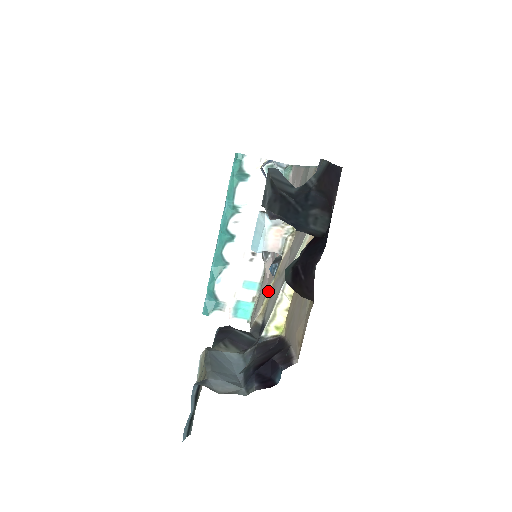
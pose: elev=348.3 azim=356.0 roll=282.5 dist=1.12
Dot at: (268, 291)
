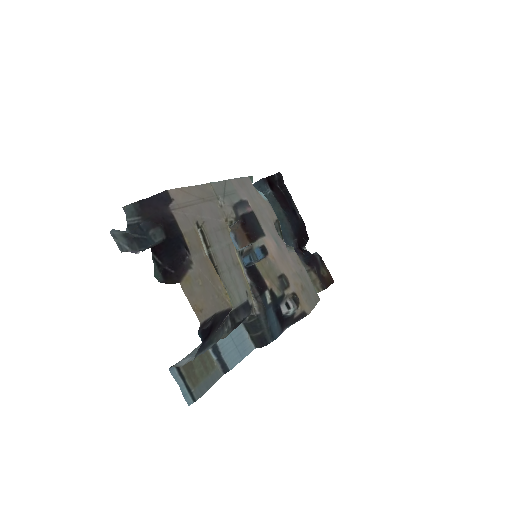
Dot at: (246, 279)
